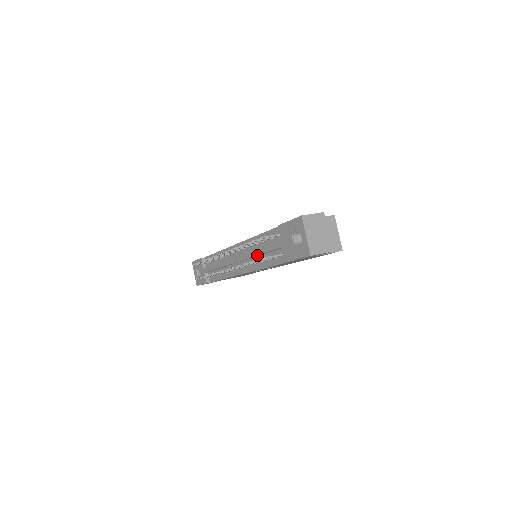
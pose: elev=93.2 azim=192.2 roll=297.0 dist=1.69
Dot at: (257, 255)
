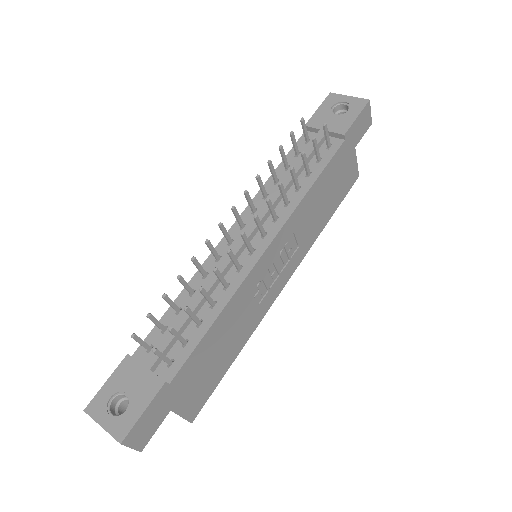
Dot at: (290, 180)
